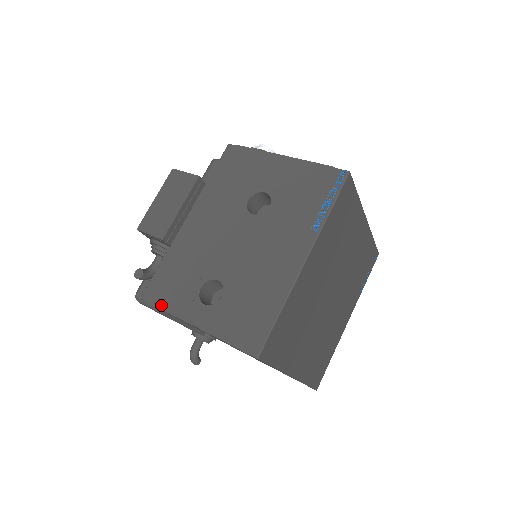
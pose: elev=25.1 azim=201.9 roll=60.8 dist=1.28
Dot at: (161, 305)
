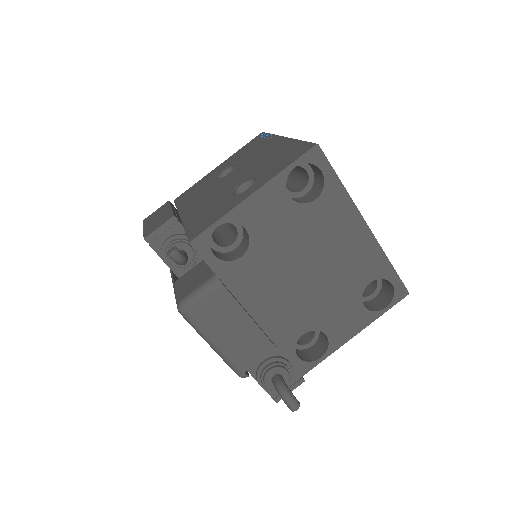
Dot at: (213, 222)
